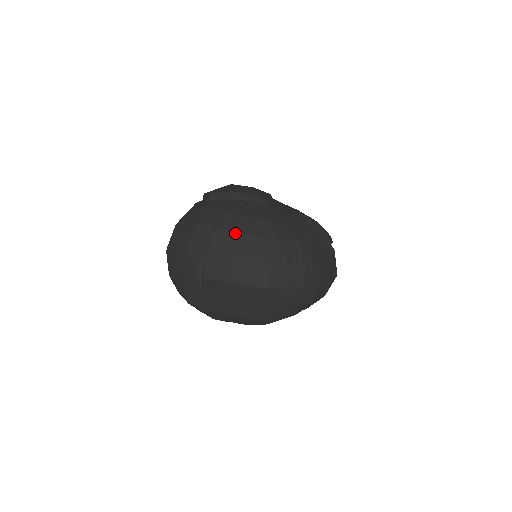
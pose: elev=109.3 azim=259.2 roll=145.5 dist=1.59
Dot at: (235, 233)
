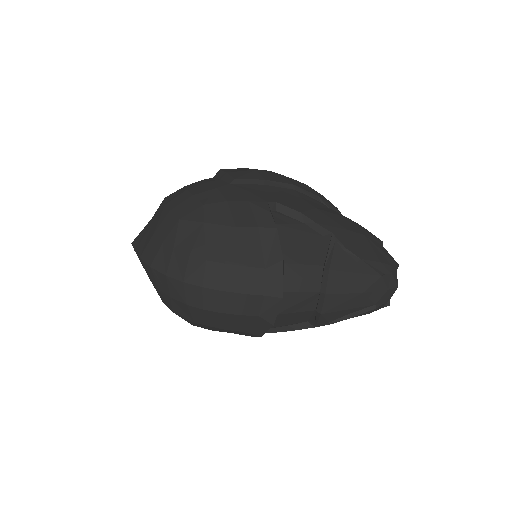
Dot at: (164, 204)
